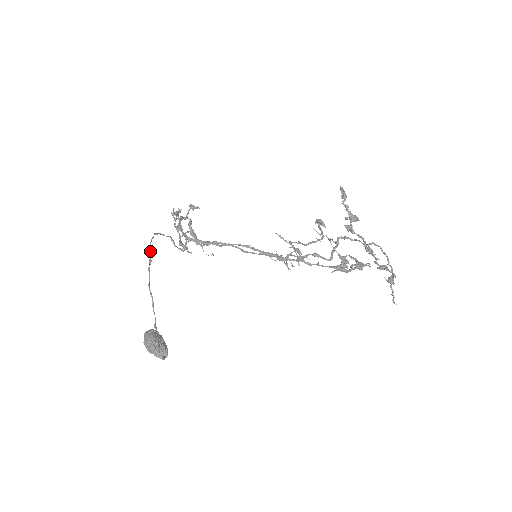
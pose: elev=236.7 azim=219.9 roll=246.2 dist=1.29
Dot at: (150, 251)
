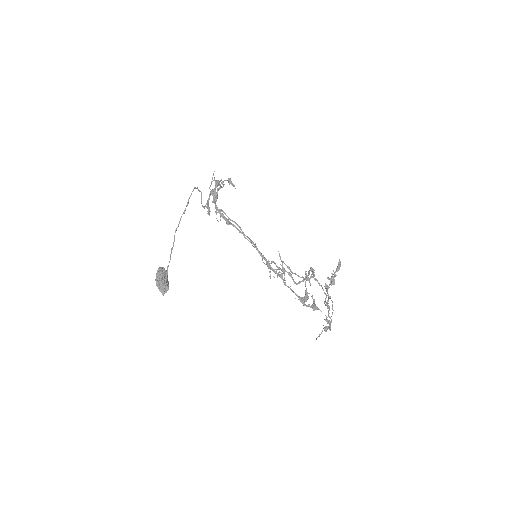
Dot at: occluded
